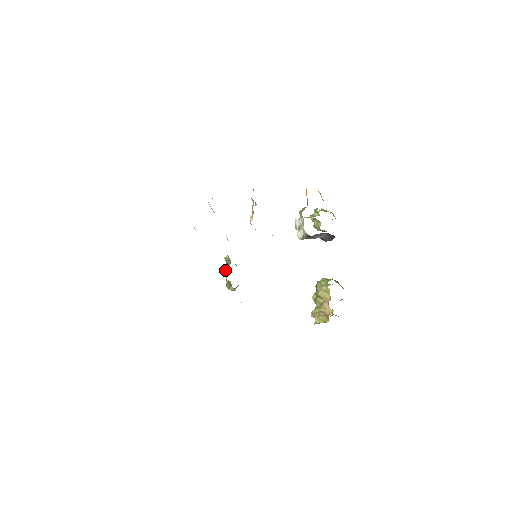
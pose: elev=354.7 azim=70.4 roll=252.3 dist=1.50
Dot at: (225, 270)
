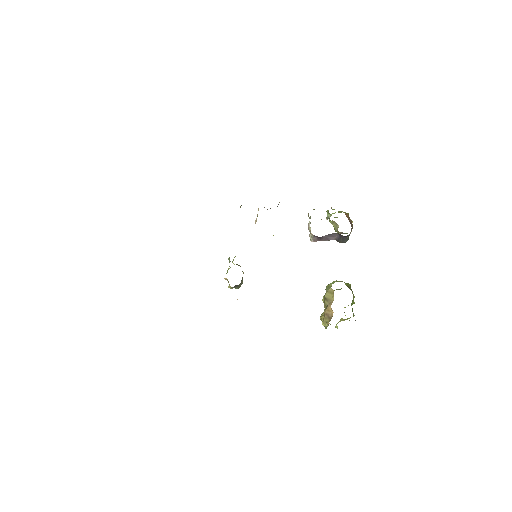
Dot at: occluded
